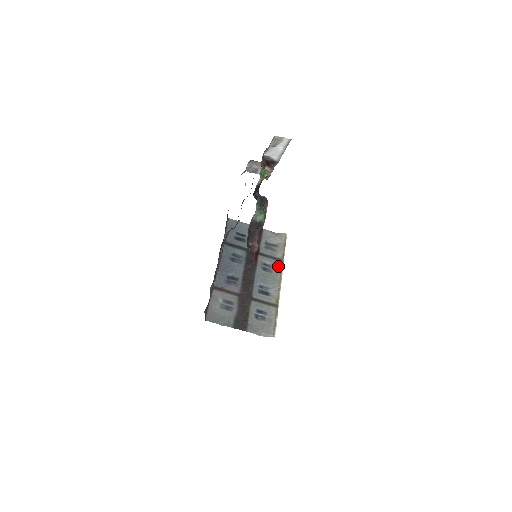
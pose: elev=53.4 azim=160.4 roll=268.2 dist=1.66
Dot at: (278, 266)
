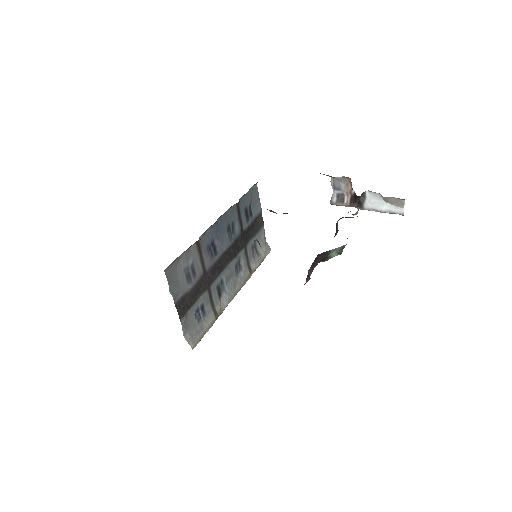
Dot at: (246, 276)
